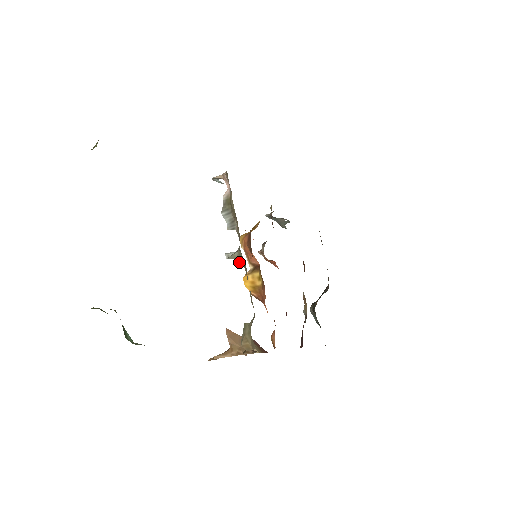
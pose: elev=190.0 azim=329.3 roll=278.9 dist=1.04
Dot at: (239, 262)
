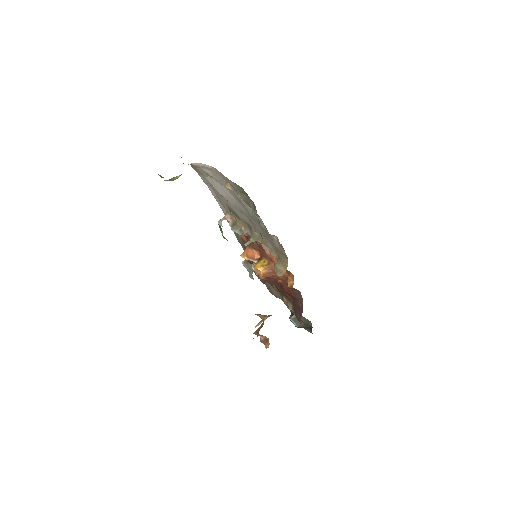
Dot at: occluded
